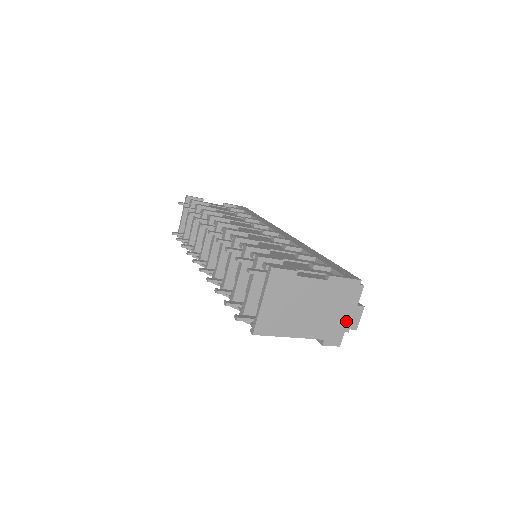
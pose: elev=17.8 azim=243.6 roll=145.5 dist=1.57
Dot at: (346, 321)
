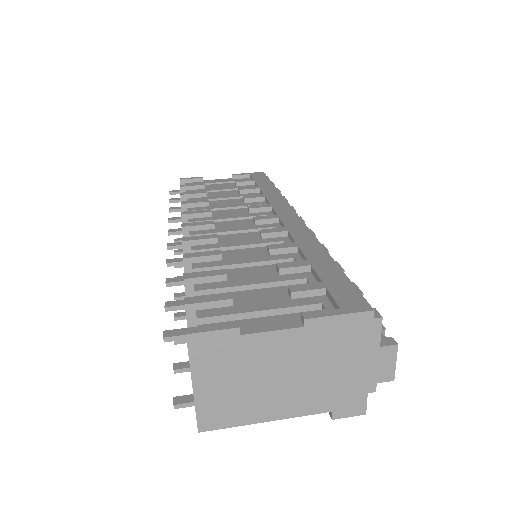
Dot at: (365, 377)
